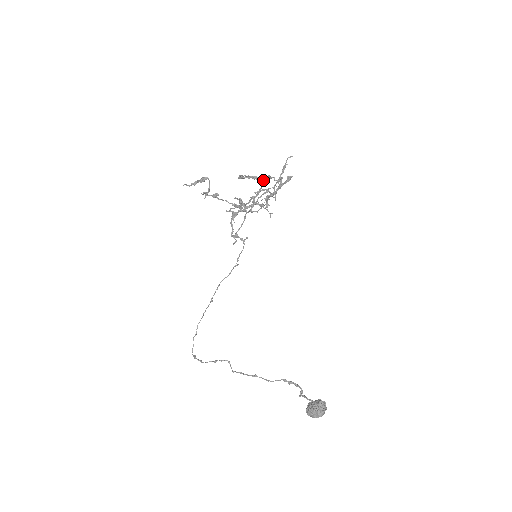
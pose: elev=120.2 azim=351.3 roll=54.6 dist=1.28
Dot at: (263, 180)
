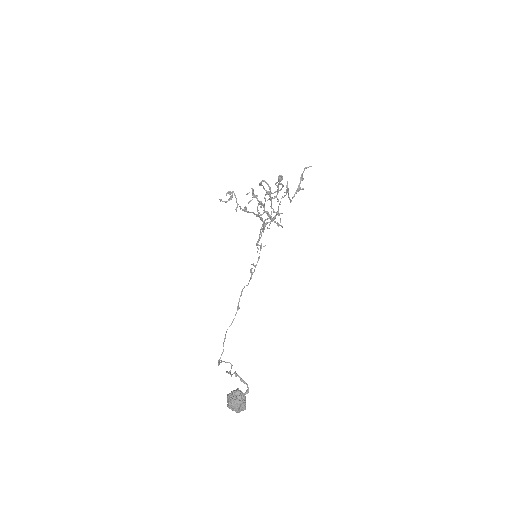
Dot at: (269, 186)
